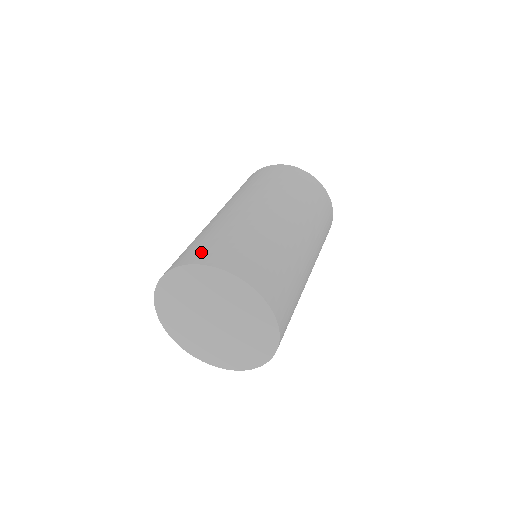
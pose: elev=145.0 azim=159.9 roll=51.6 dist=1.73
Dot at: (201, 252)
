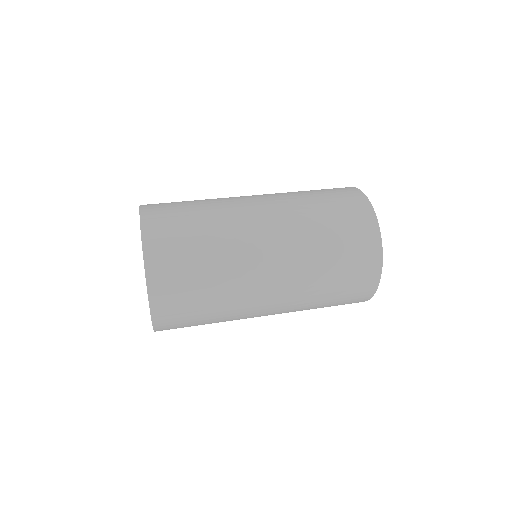
Dot at: occluded
